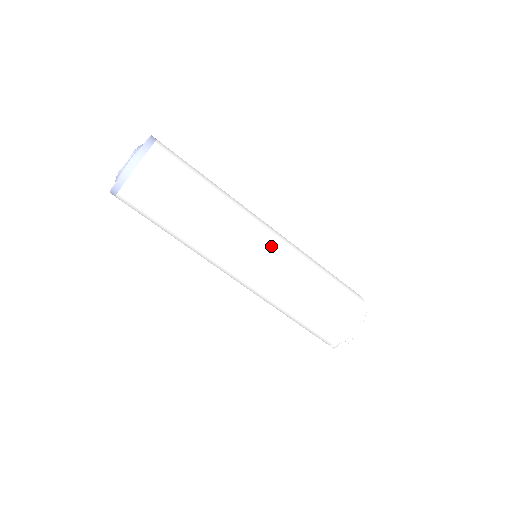
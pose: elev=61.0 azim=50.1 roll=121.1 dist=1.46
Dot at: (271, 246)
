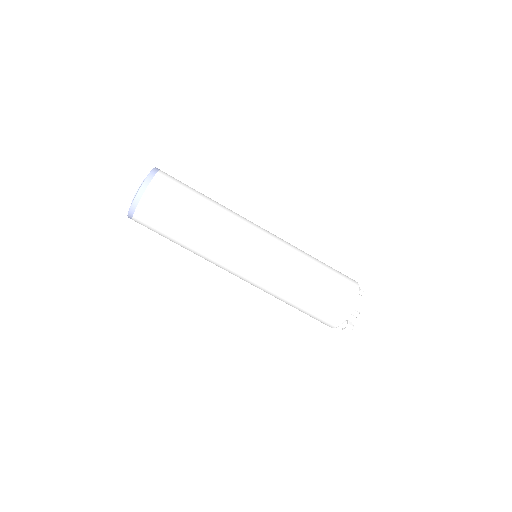
Dot at: (267, 235)
